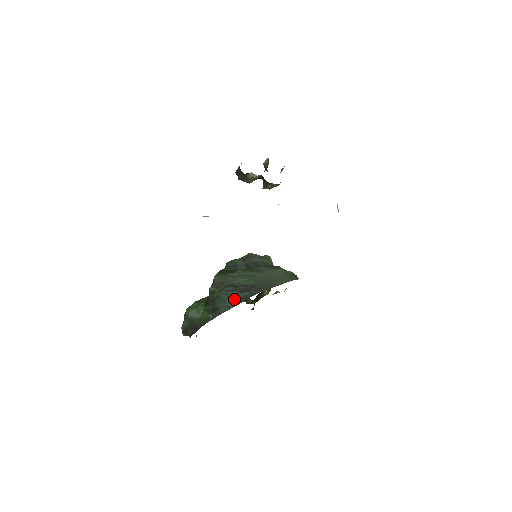
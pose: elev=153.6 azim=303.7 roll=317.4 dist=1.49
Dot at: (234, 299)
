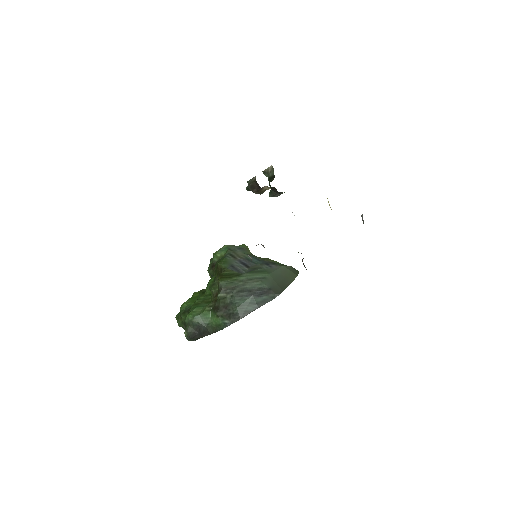
Dot at: (252, 303)
